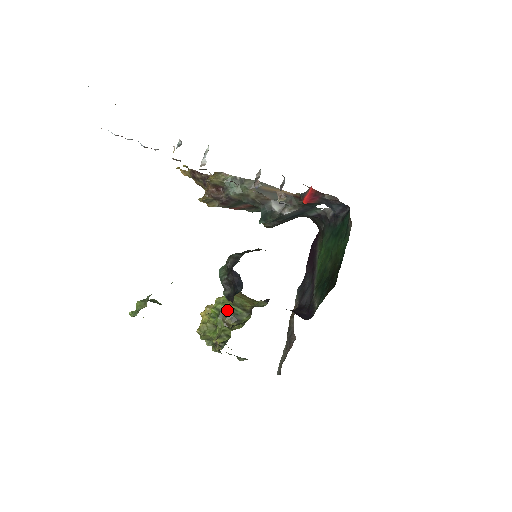
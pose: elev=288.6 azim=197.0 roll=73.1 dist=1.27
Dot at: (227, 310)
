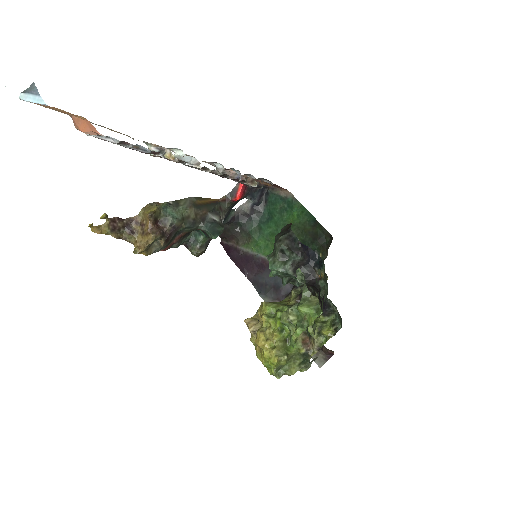
Dot at: occluded
